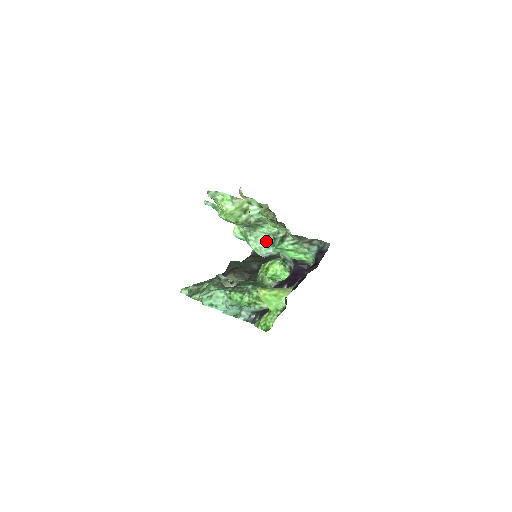
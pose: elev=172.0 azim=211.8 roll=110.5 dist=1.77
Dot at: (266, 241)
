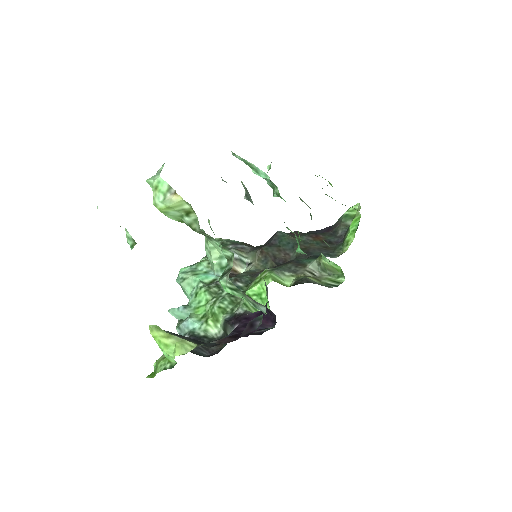
Dot at: (224, 259)
